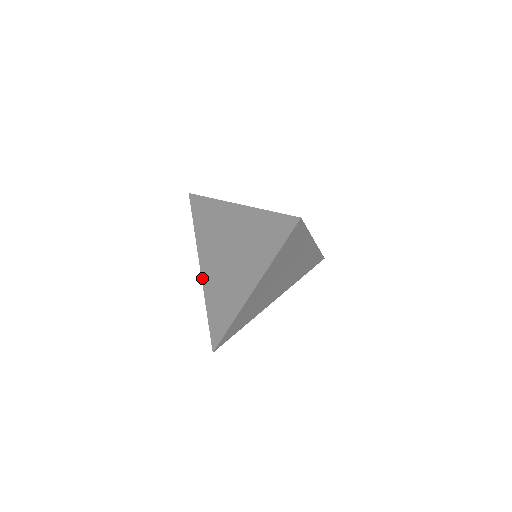
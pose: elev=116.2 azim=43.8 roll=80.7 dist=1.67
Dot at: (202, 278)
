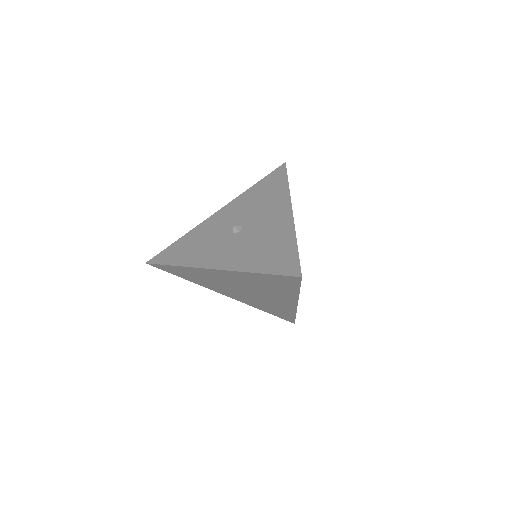
Dot at: occluded
